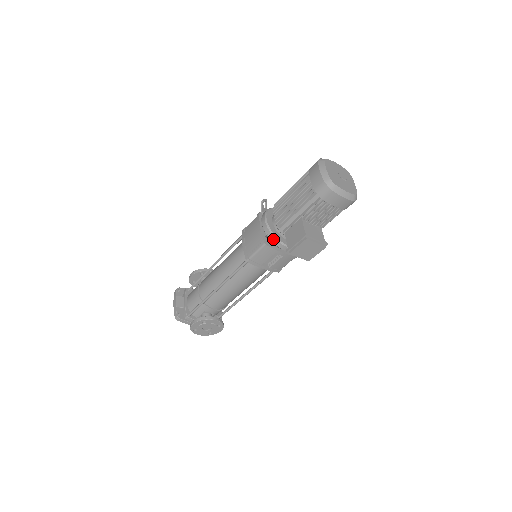
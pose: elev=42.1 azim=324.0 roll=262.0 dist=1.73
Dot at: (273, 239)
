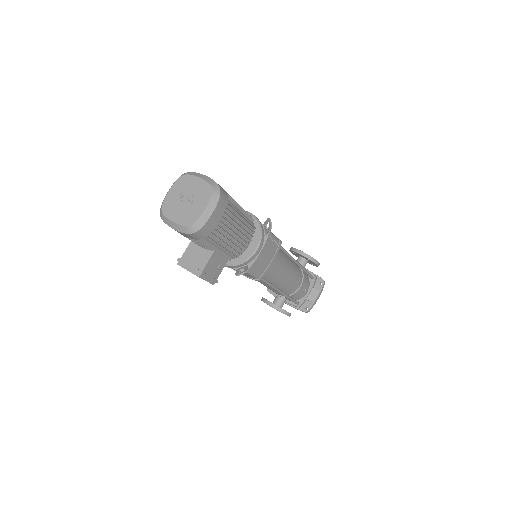
Dot at: occluded
